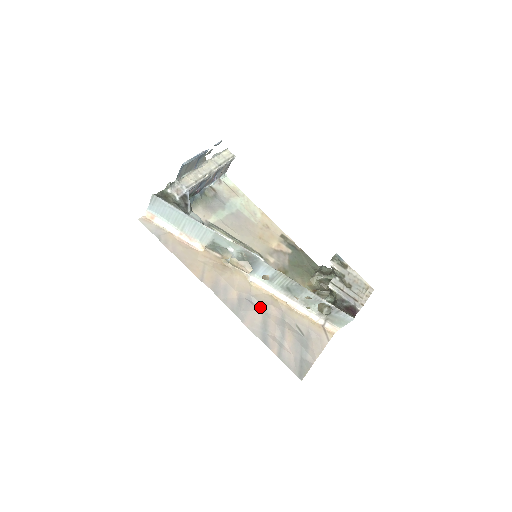
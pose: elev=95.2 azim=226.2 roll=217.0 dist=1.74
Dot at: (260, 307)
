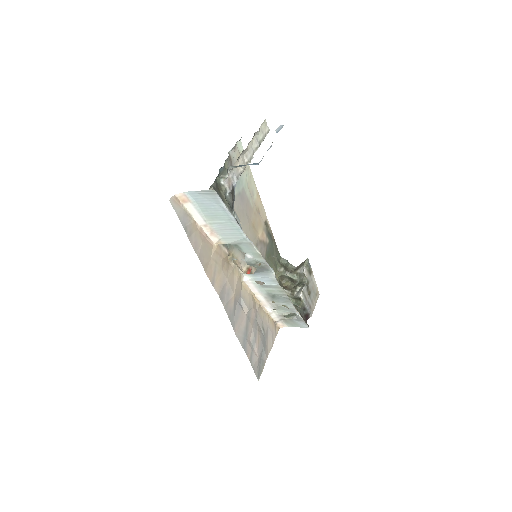
Dot at: (246, 311)
